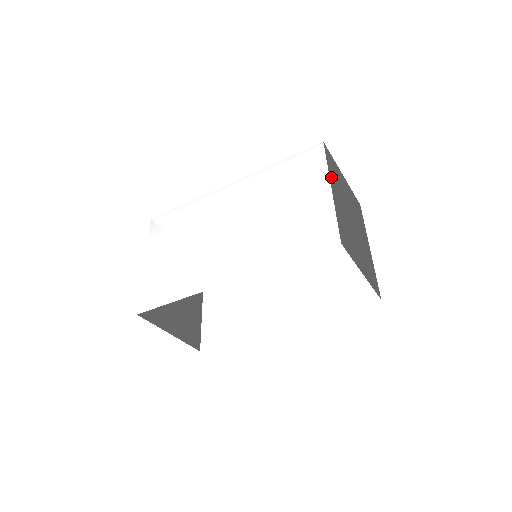
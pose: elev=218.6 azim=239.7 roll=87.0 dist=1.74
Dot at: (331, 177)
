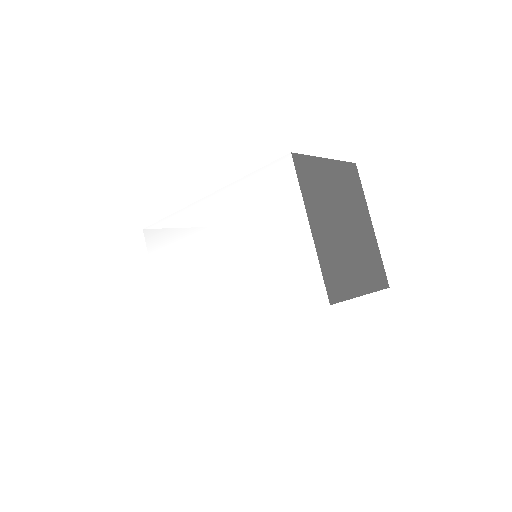
Dot at: (308, 205)
